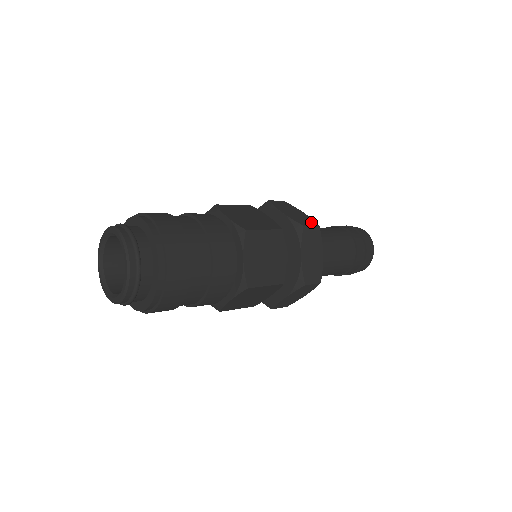
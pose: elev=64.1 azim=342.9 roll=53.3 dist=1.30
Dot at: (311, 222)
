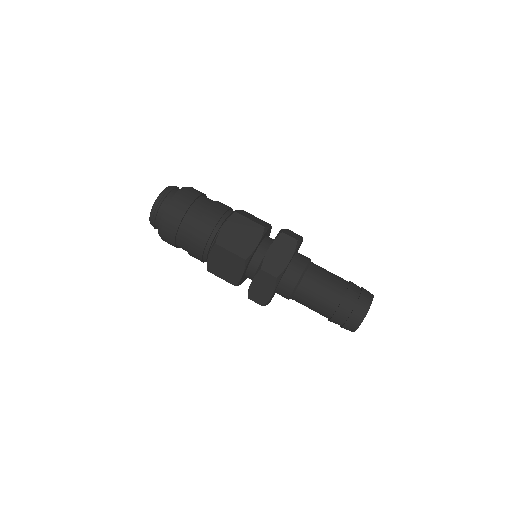
Dot at: (295, 238)
